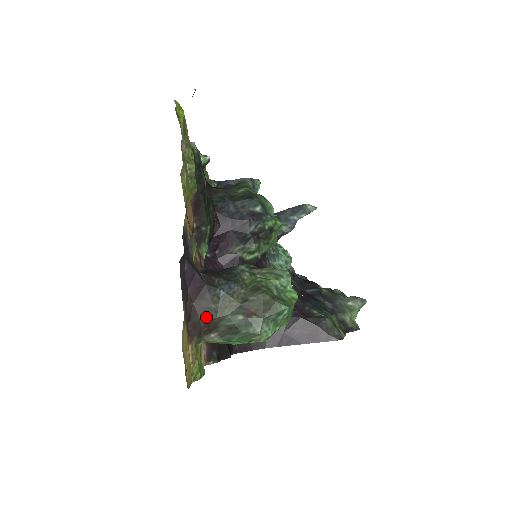
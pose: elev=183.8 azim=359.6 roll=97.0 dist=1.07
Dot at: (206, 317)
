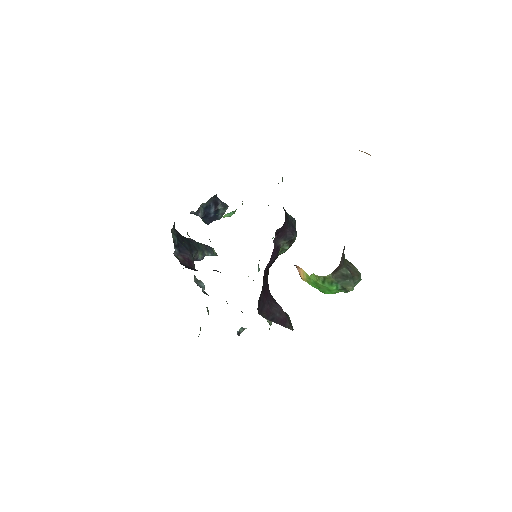
Dot at: (342, 262)
